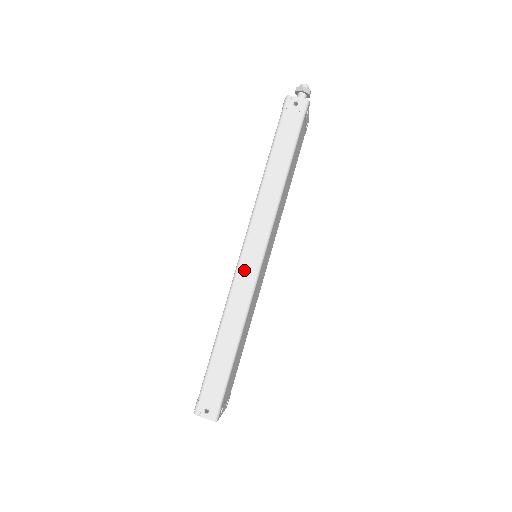
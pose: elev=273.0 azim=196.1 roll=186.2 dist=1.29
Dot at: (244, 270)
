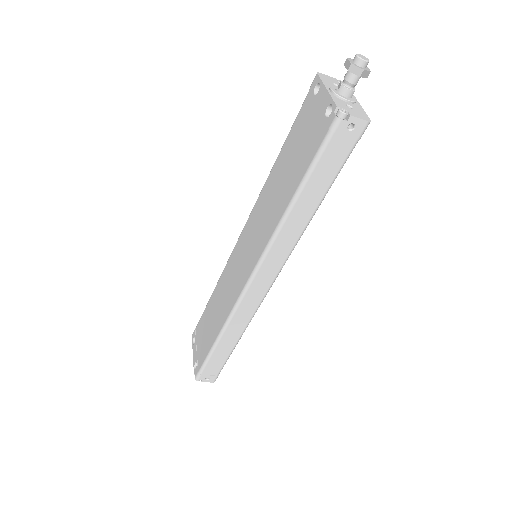
Dot at: (251, 296)
